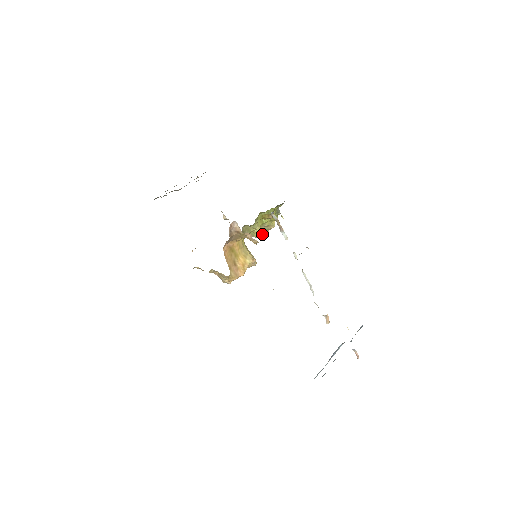
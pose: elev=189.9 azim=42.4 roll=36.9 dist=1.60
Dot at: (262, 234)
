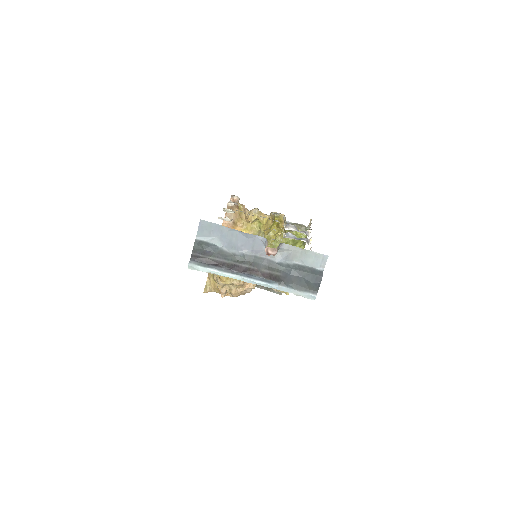
Dot at: (259, 214)
